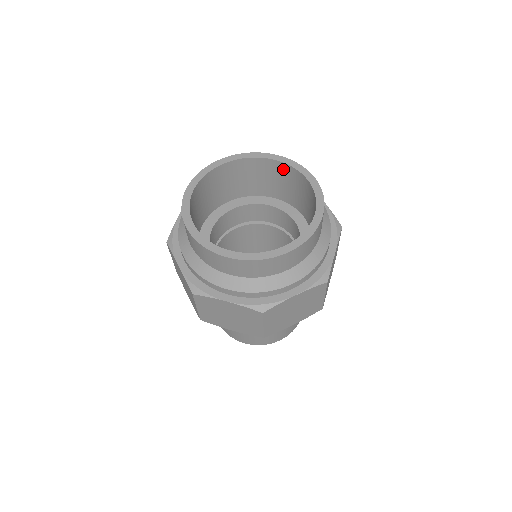
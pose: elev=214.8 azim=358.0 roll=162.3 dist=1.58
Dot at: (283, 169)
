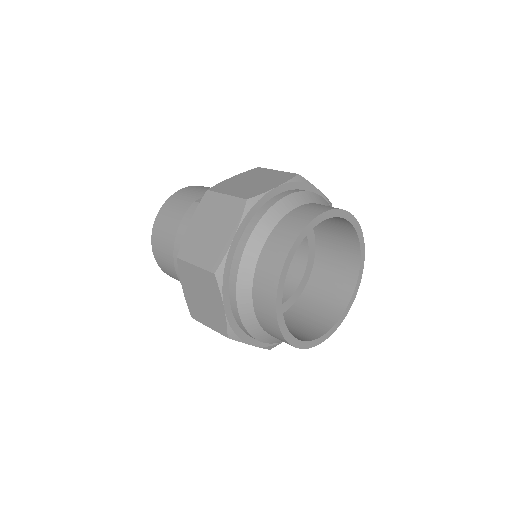
Dot at: occluded
